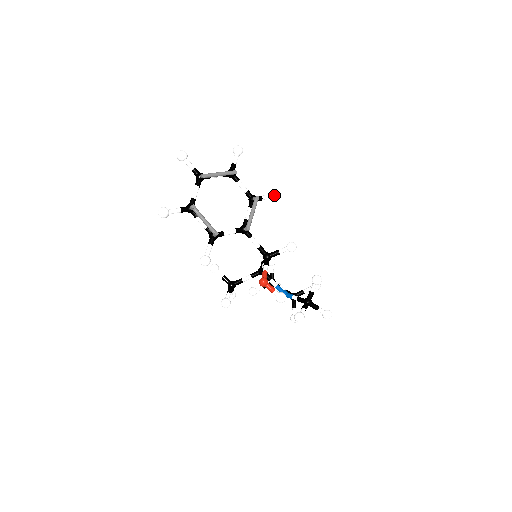
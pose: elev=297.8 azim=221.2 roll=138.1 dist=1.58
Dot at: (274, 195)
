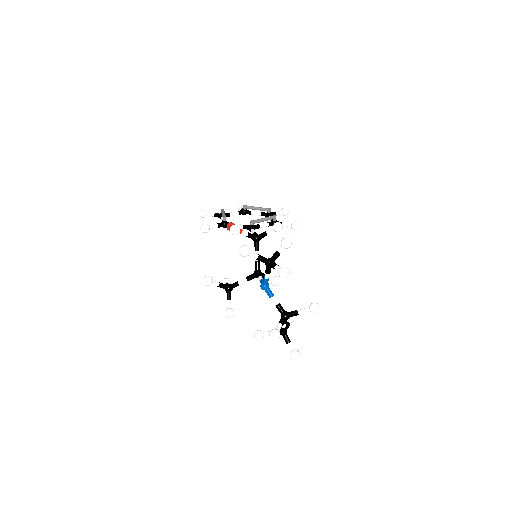
Dot at: (293, 222)
